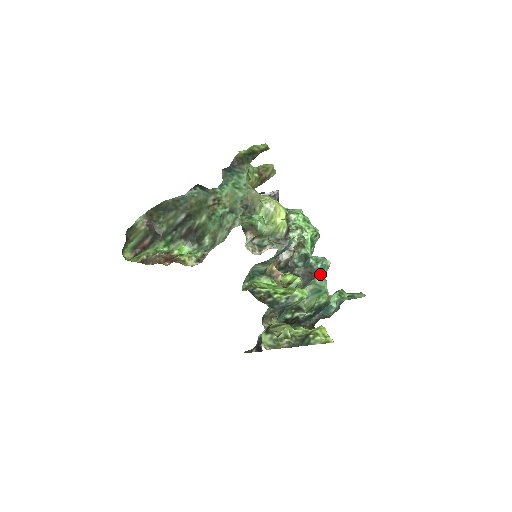
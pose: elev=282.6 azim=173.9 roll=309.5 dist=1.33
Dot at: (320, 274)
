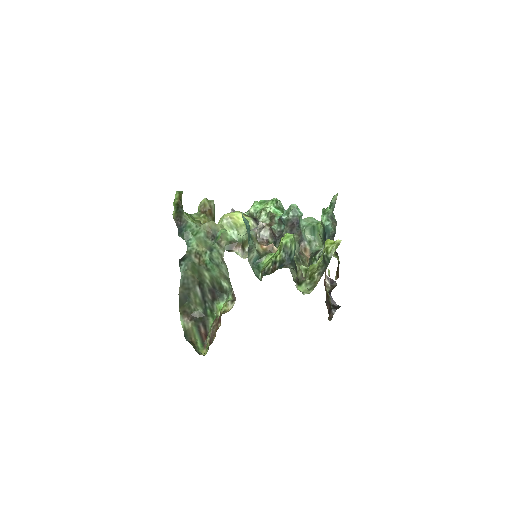
Dot at: (299, 218)
